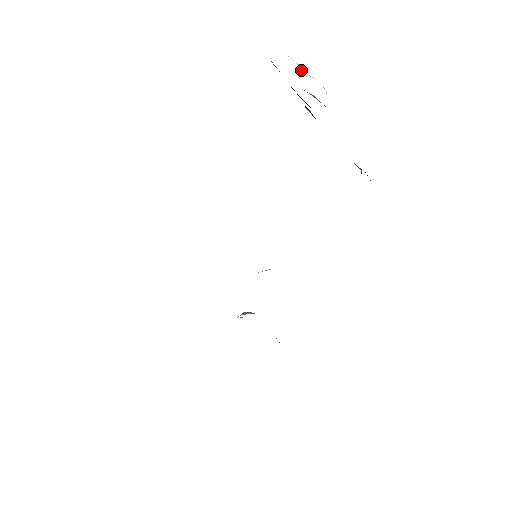
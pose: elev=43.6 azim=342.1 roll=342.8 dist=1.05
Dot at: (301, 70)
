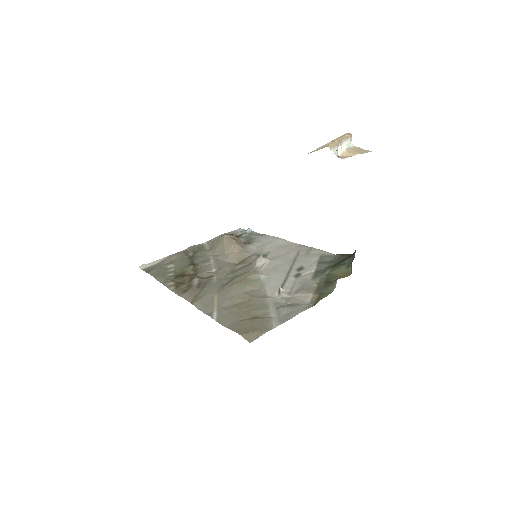
Dot at: (337, 150)
